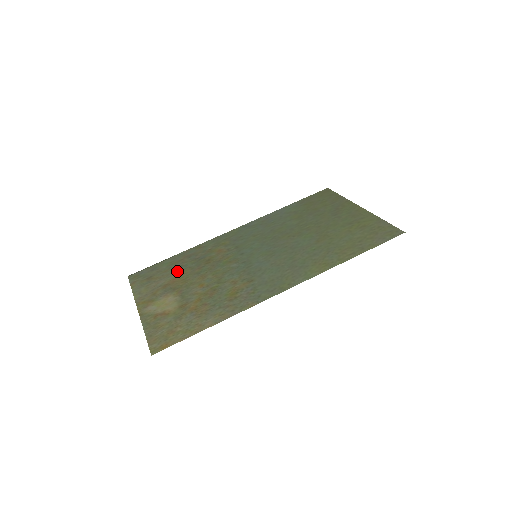
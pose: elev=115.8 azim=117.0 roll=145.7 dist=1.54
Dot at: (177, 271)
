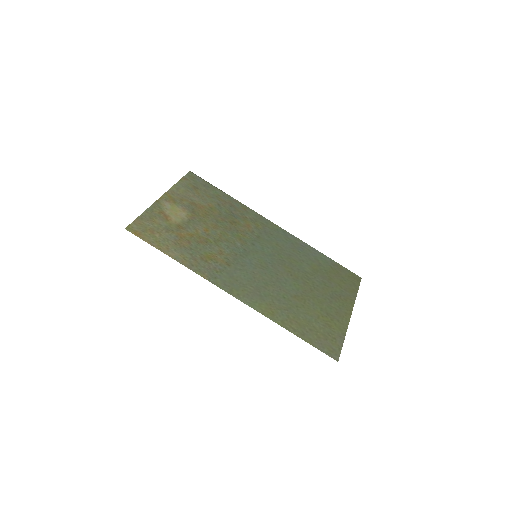
Dot at: (212, 204)
